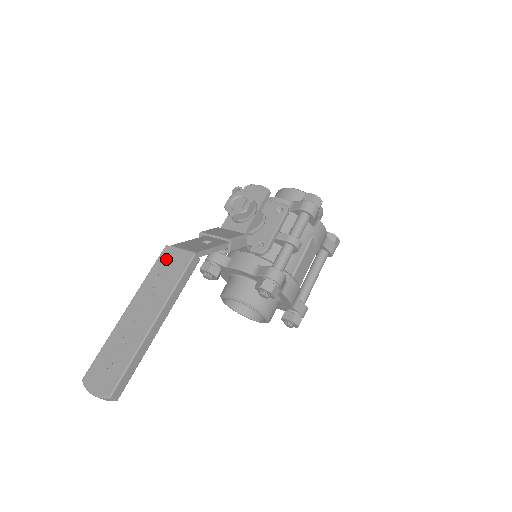
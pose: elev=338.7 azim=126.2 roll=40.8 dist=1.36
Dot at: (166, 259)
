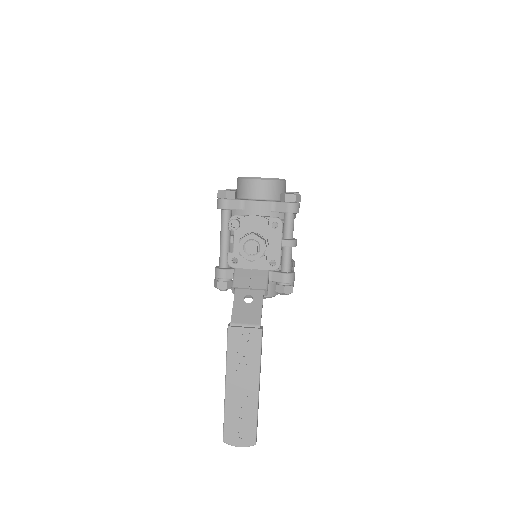
Dot at: (237, 339)
